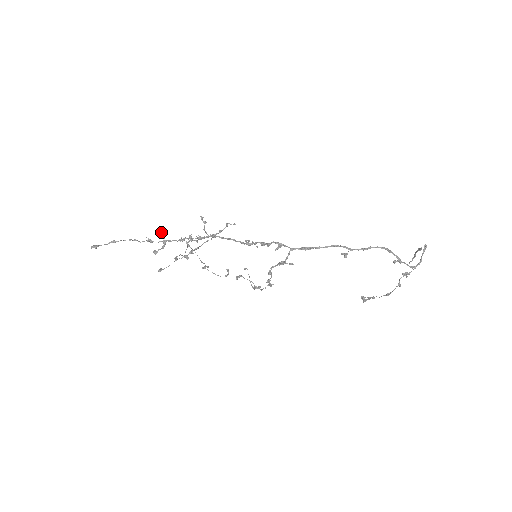
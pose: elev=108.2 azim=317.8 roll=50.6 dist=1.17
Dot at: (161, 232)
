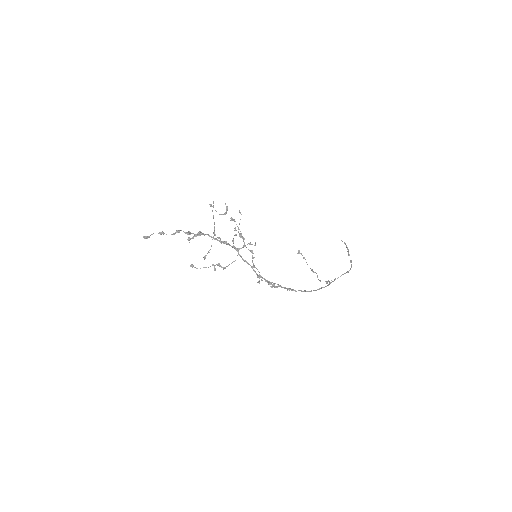
Dot at: occluded
